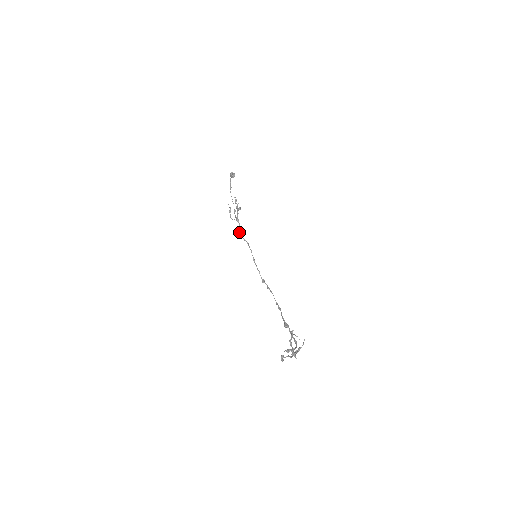
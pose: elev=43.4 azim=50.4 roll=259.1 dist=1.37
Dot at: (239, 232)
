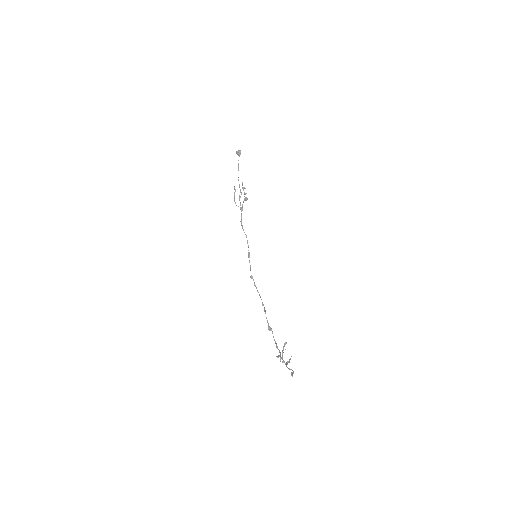
Dot at: (241, 221)
